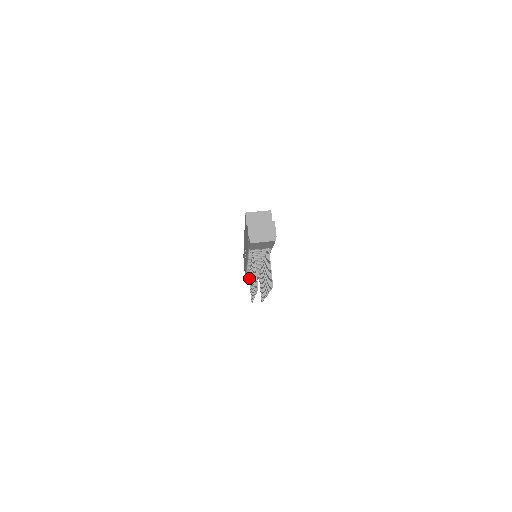
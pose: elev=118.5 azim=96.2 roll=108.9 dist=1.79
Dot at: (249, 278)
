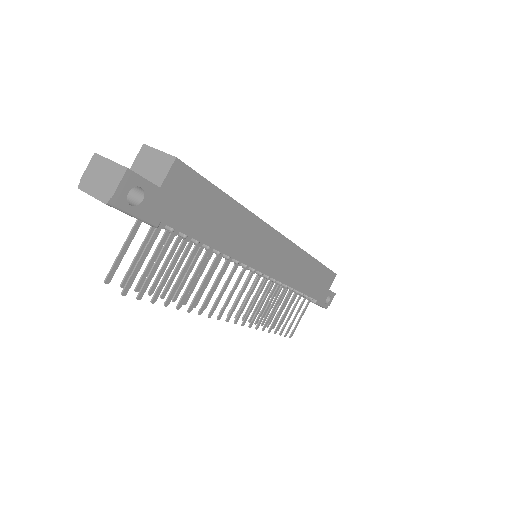
Dot at: occluded
